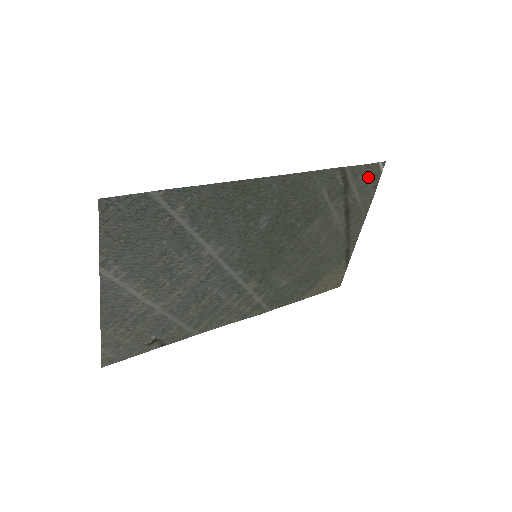
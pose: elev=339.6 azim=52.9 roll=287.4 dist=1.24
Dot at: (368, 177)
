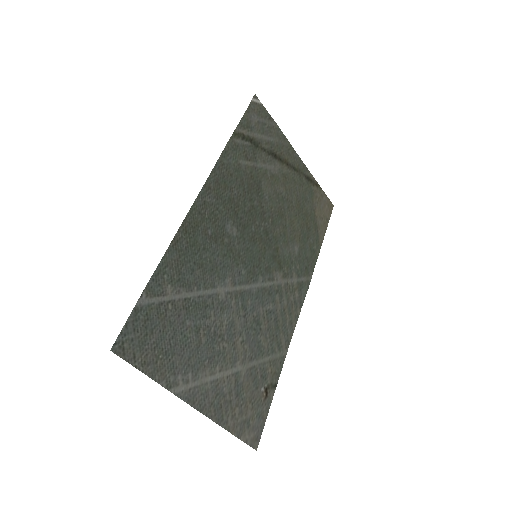
Dot at: (257, 118)
